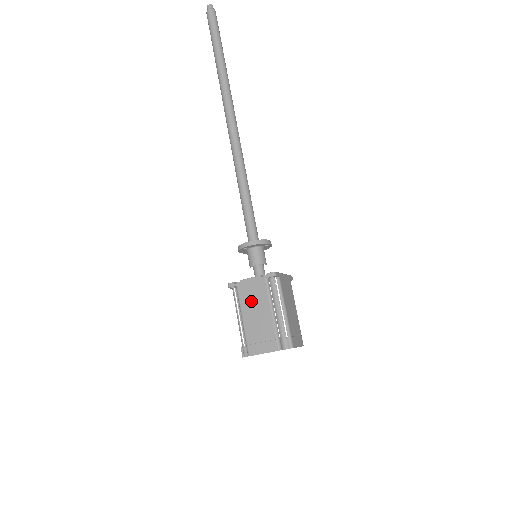
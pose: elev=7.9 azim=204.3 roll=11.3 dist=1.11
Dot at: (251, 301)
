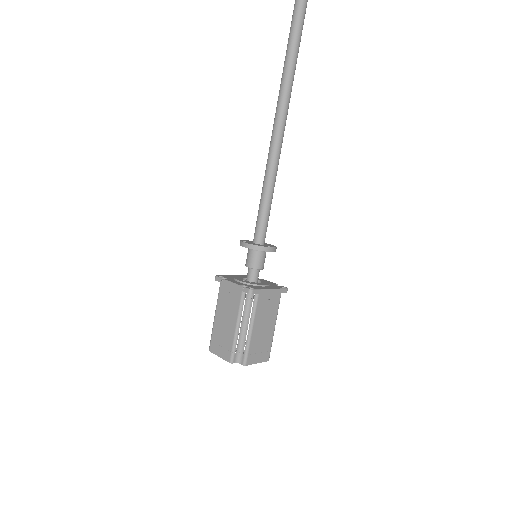
Dot at: (225, 304)
